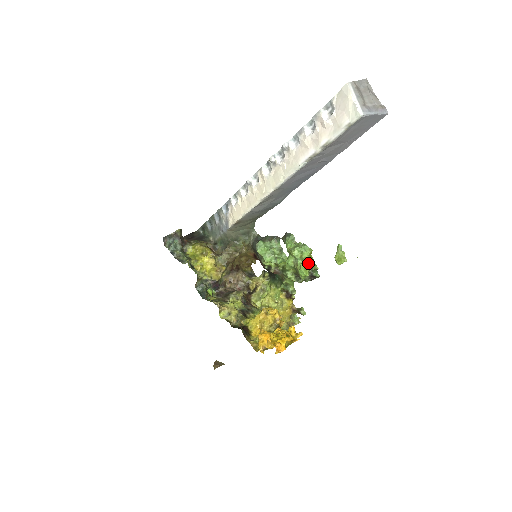
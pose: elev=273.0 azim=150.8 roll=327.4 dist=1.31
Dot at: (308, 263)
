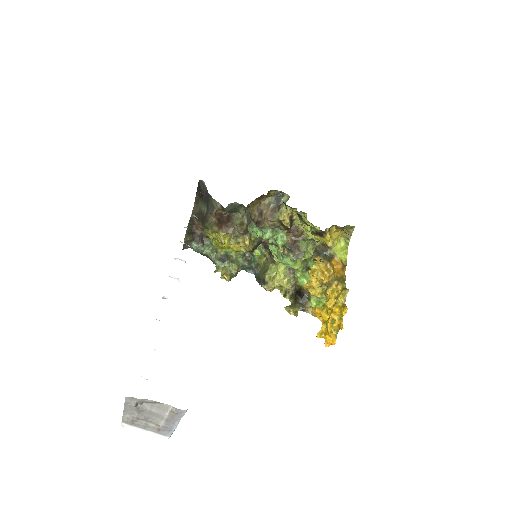
Dot at: (301, 270)
